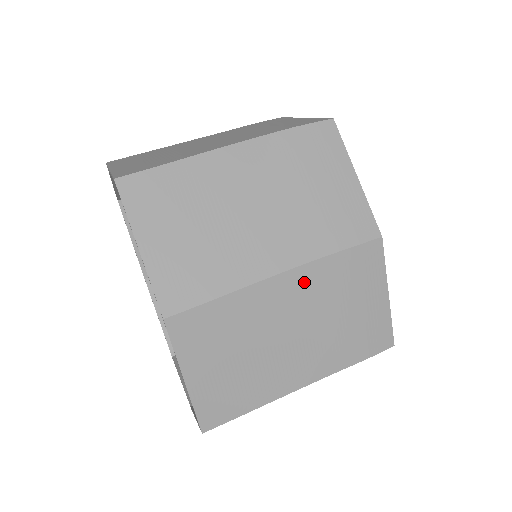
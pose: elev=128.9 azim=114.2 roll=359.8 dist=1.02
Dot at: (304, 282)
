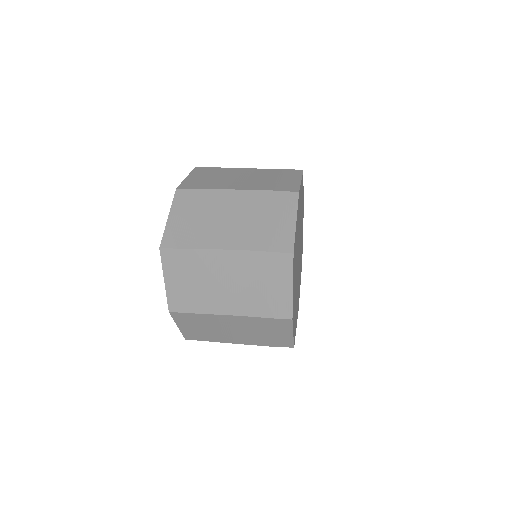
Dot at: (247, 197)
